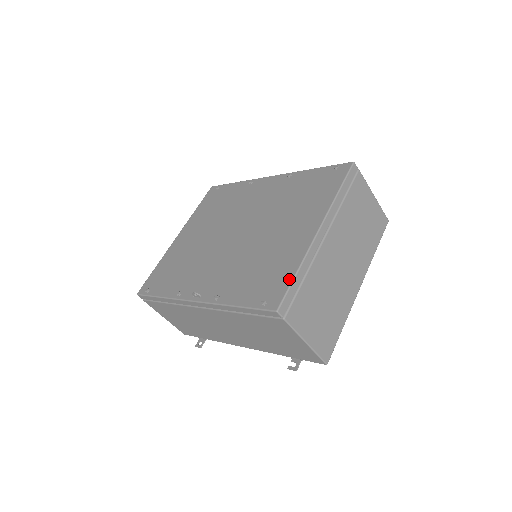
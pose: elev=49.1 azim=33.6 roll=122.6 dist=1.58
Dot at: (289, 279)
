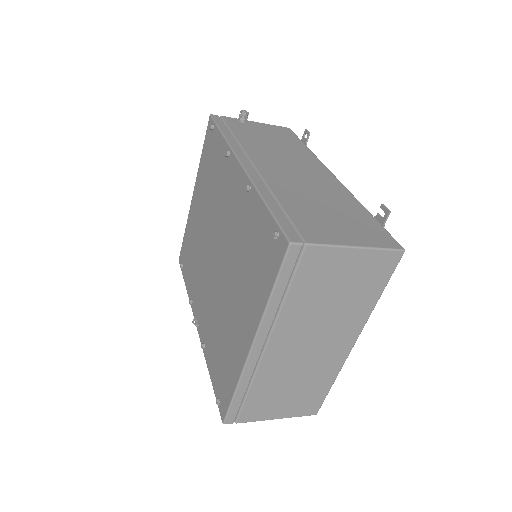
Dot at: (230, 395)
